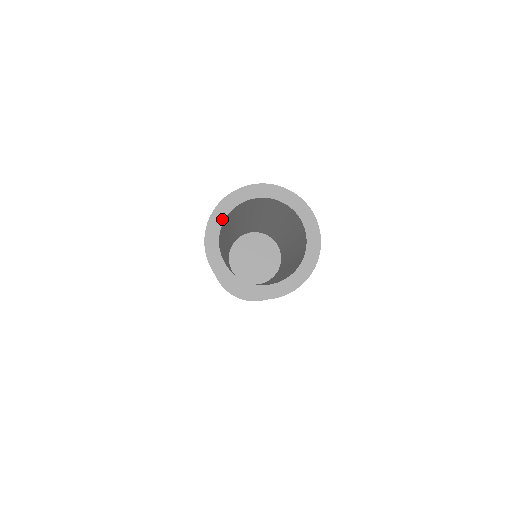
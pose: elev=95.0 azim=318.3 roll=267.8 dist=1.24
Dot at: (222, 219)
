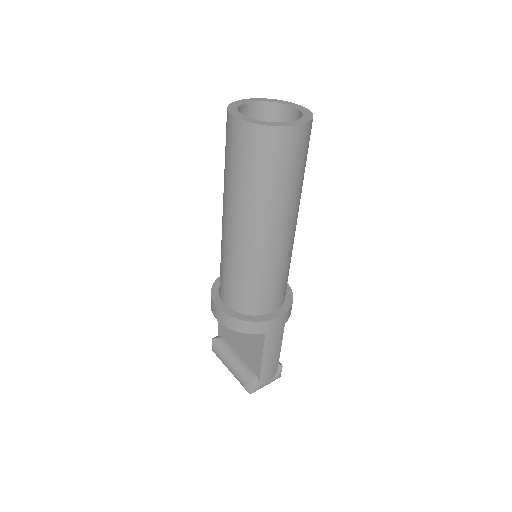
Dot at: (244, 103)
